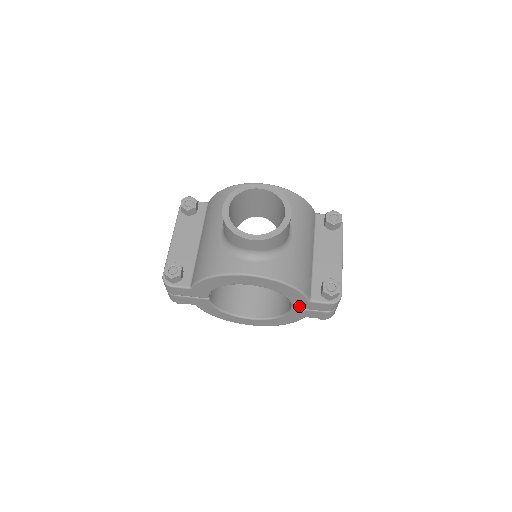
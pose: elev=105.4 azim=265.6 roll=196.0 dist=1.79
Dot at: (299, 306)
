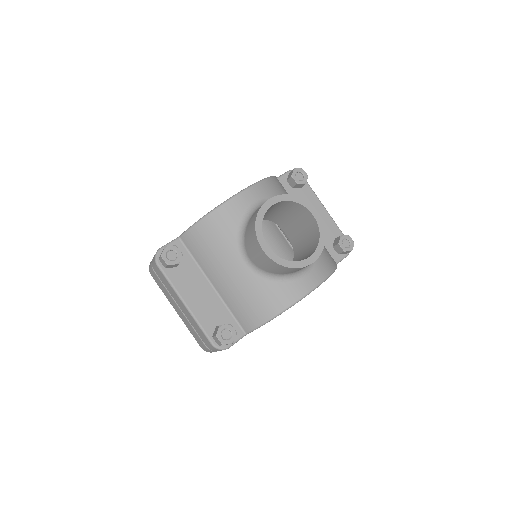
Dot at: occluded
